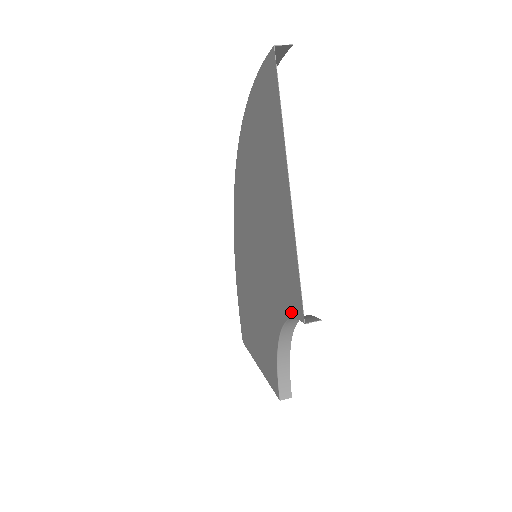
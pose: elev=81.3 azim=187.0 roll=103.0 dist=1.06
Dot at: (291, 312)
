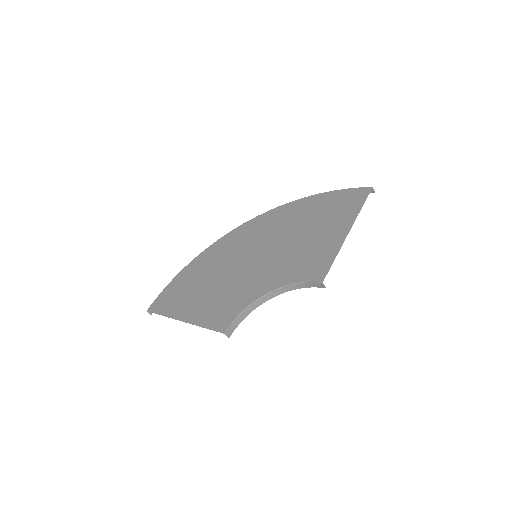
Dot at: (304, 279)
